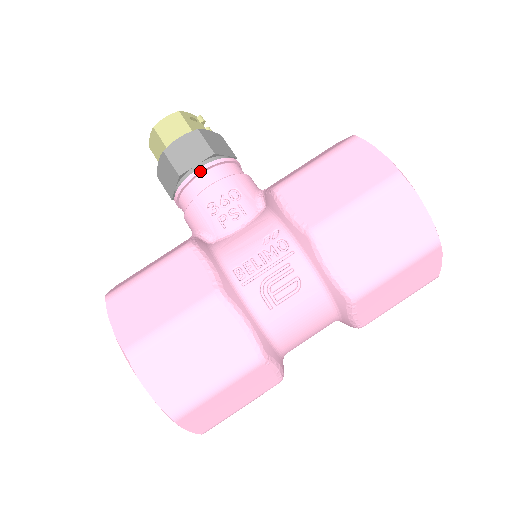
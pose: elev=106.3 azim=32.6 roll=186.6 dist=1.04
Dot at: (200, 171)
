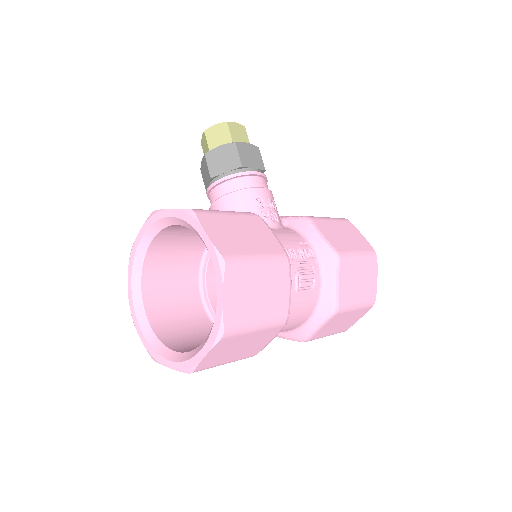
Dot at: (258, 174)
